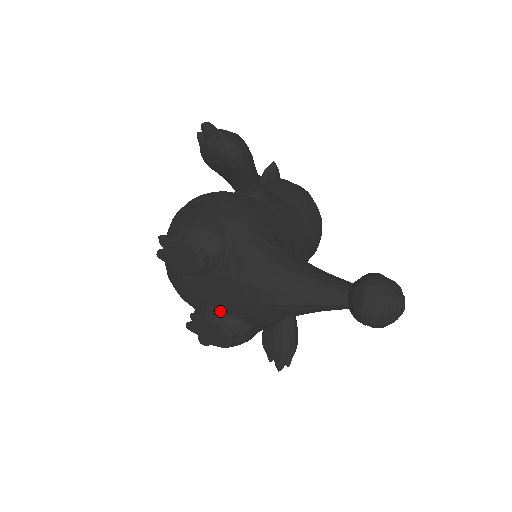
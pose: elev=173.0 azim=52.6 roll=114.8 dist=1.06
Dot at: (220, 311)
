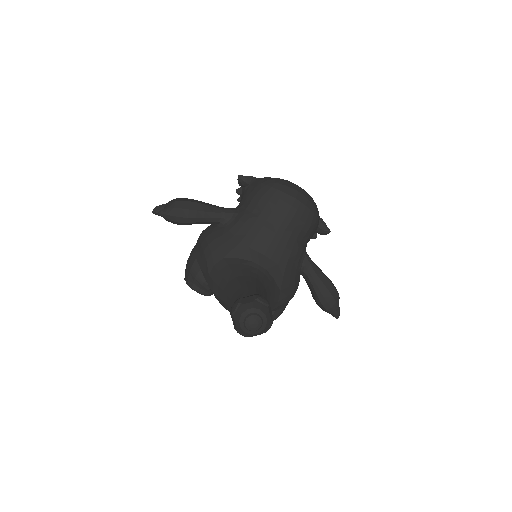
Dot at: occluded
